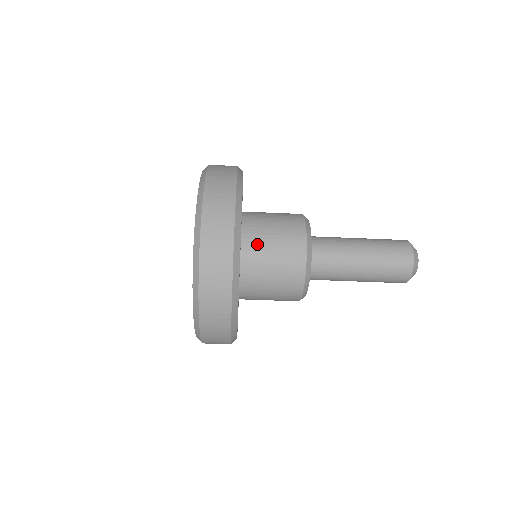
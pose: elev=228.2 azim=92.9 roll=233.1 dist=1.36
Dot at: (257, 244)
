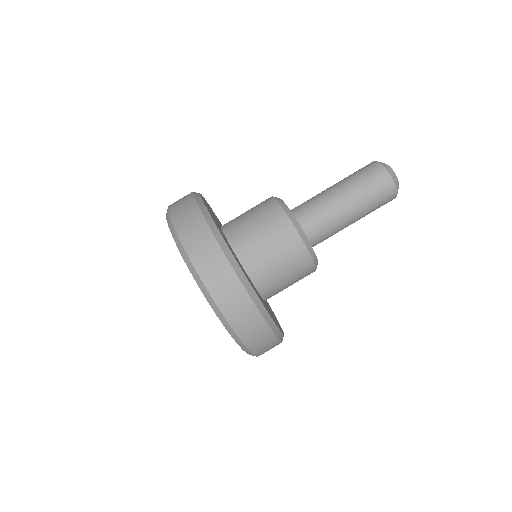
Dot at: (236, 224)
